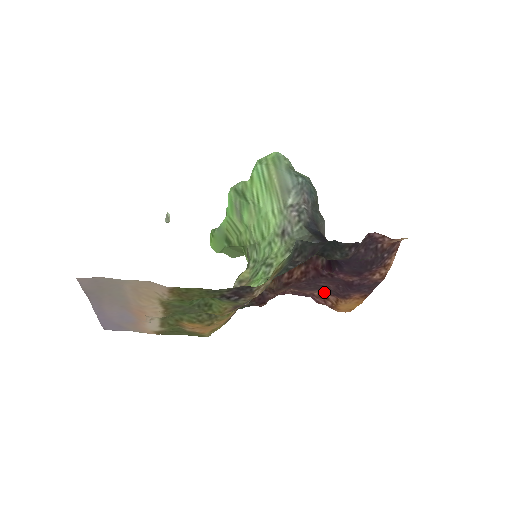
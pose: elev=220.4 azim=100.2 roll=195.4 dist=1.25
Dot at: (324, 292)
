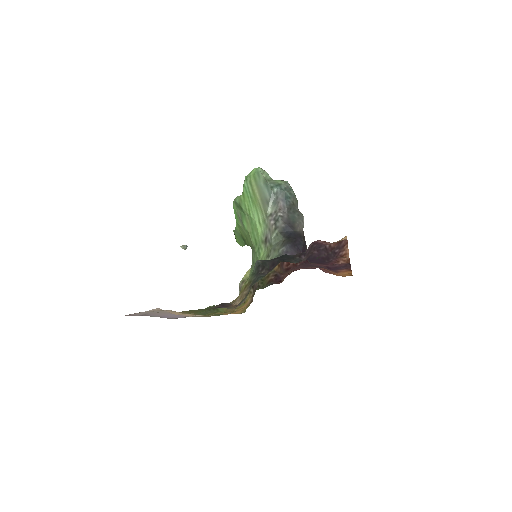
Dot at: occluded
